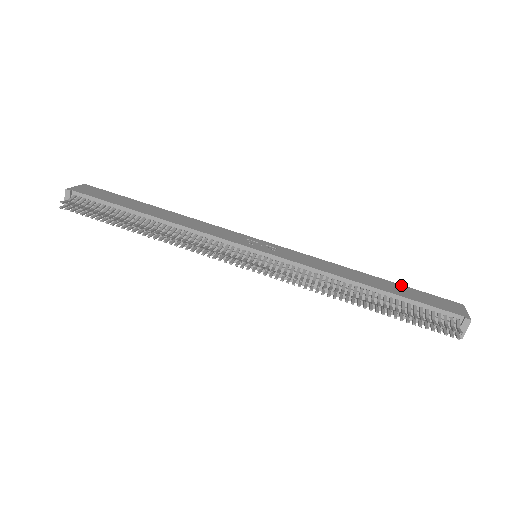
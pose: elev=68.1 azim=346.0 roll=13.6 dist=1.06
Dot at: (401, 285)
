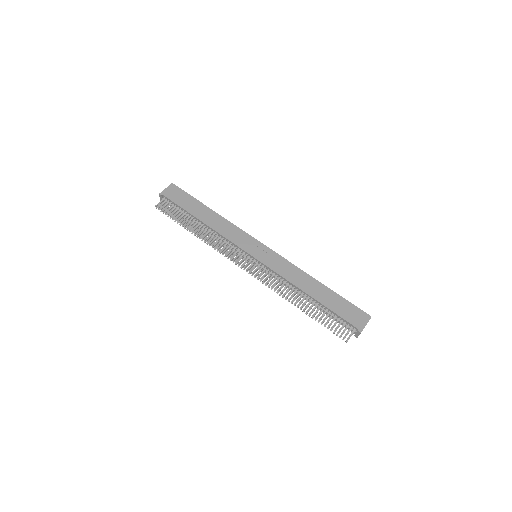
Dot at: (337, 294)
